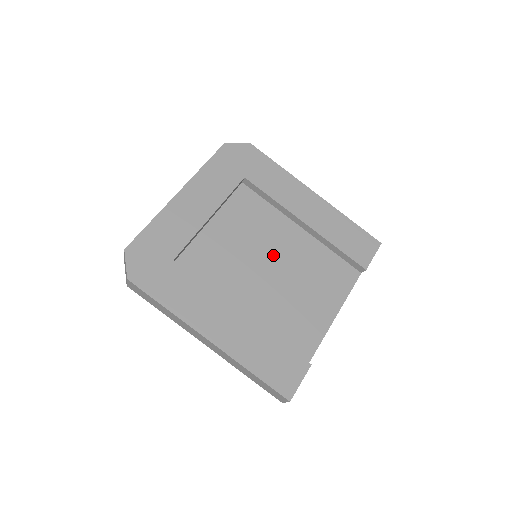
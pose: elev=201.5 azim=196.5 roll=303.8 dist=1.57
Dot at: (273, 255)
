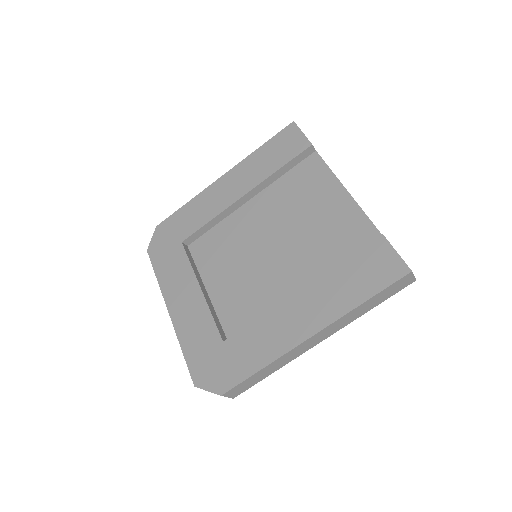
Dot at: (262, 238)
